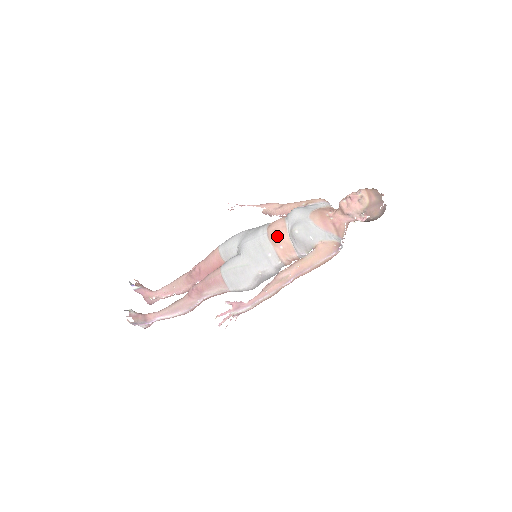
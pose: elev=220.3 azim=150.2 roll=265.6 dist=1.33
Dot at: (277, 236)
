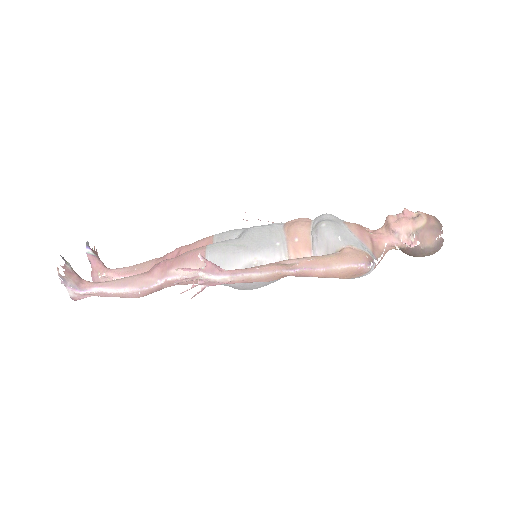
Dot at: (296, 226)
